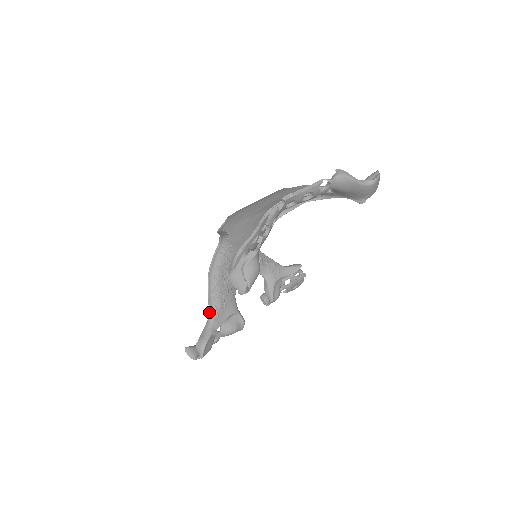
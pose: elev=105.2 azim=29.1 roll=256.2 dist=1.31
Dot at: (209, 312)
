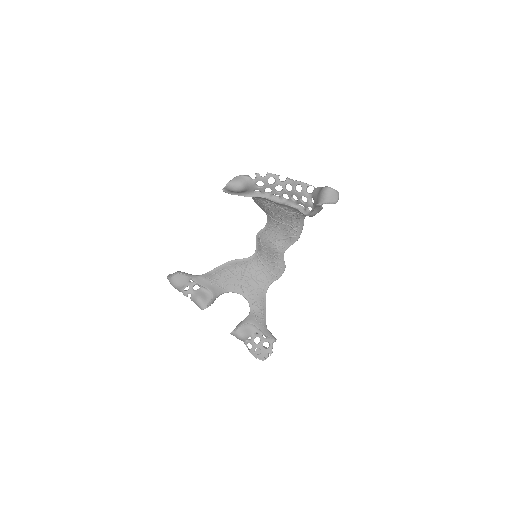
Dot at: (204, 274)
